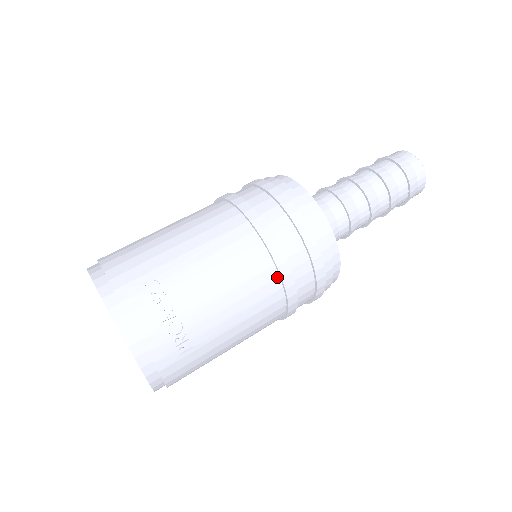
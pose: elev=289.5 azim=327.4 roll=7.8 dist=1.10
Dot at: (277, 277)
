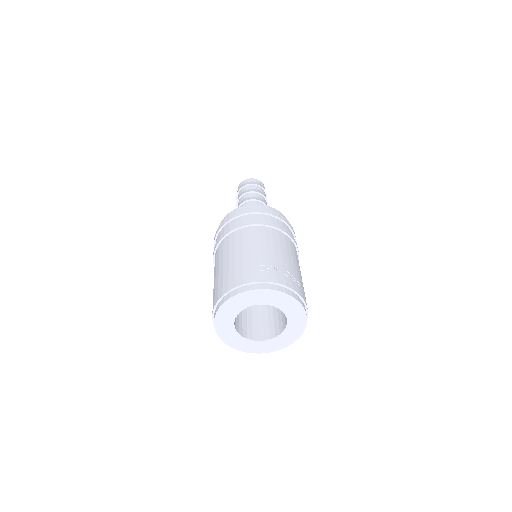
Dot at: (284, 234)
